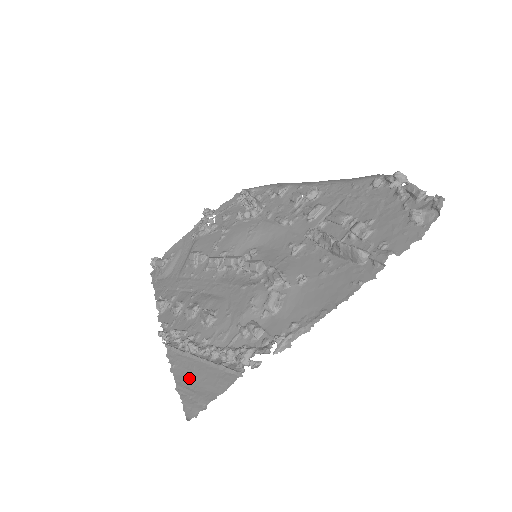
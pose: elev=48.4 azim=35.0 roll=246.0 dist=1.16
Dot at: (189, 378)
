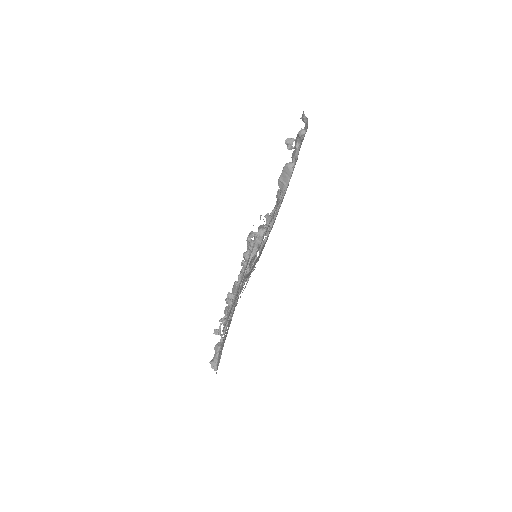
Dot at: occluded
